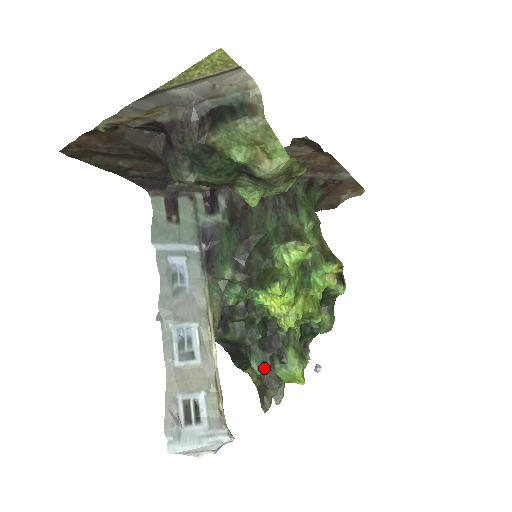
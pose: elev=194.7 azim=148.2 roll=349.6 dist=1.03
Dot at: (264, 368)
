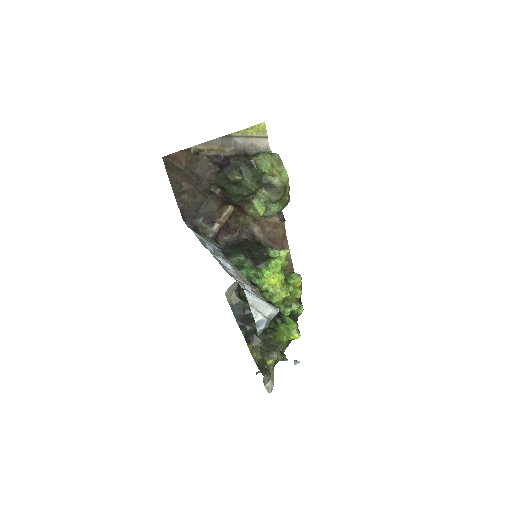
Dot at: (270, 323)
